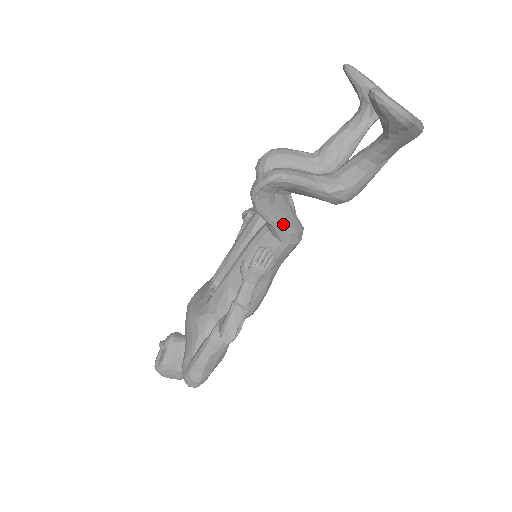
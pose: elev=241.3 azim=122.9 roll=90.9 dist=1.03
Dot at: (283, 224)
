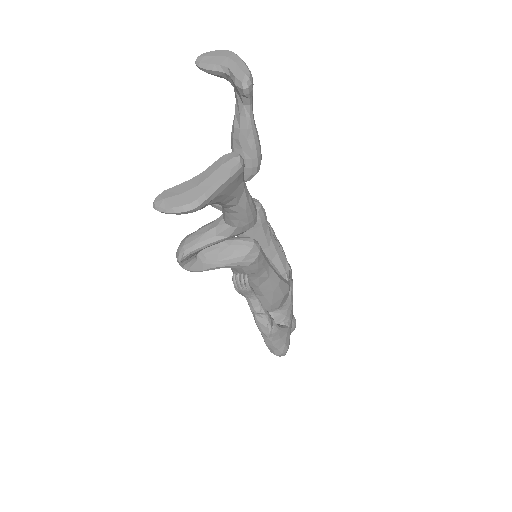
Dot at: (228, 261)
